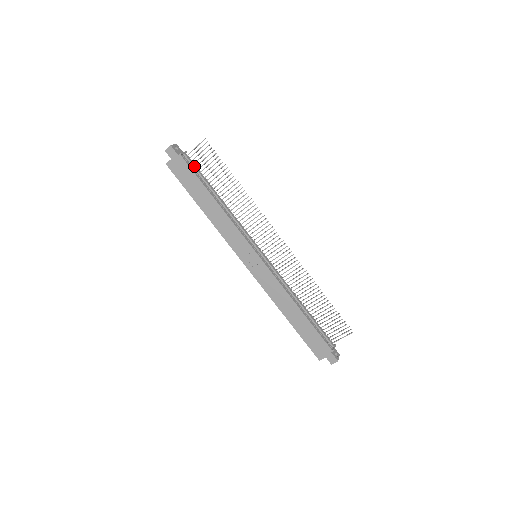
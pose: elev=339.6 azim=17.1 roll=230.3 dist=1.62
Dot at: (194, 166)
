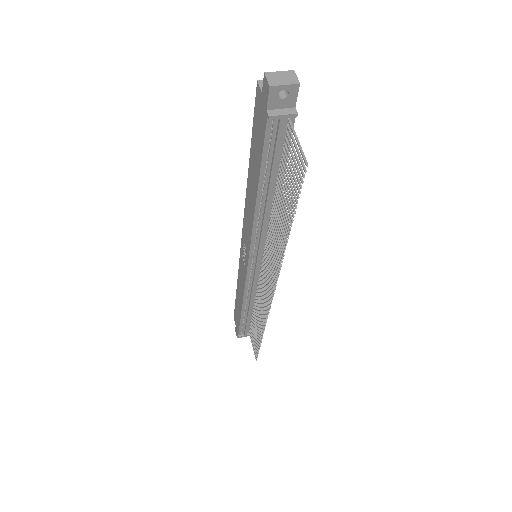
Dot at: (276, 145)
